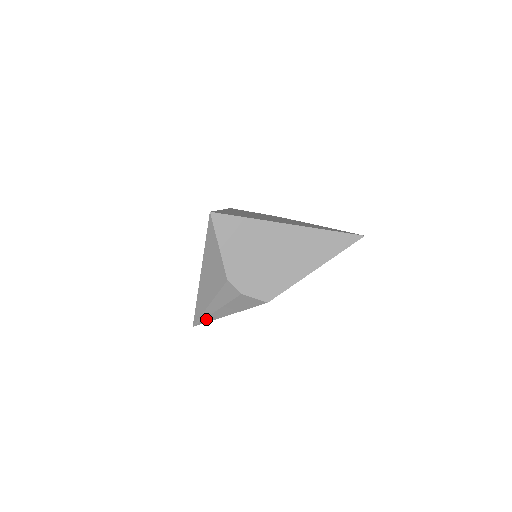
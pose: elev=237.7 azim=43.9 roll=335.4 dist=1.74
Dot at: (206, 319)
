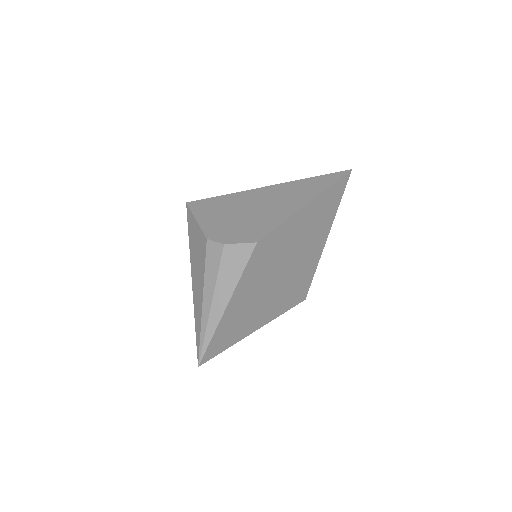
Dot at: (207, 334)
